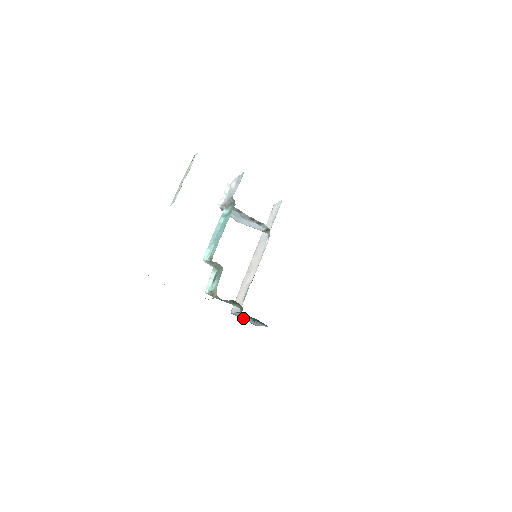
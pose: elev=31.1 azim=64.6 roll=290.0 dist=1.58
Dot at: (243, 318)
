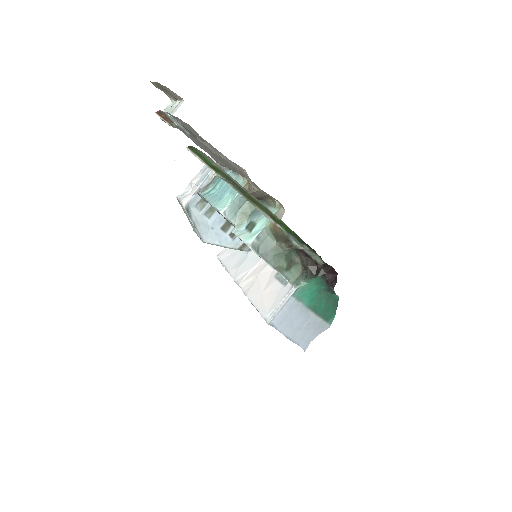
Dot at: (290, 325)
